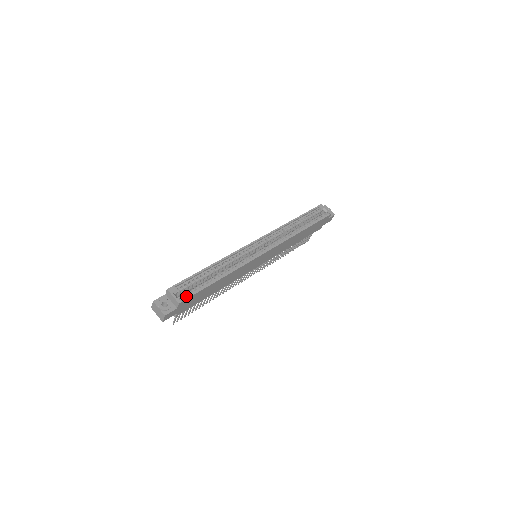
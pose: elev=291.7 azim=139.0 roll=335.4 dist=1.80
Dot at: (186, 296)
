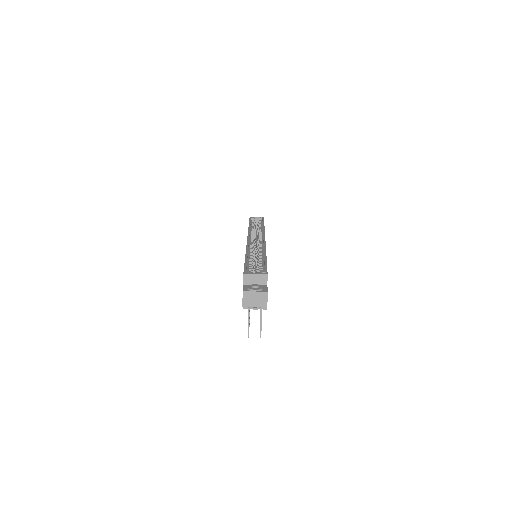
Dot at: occluded
